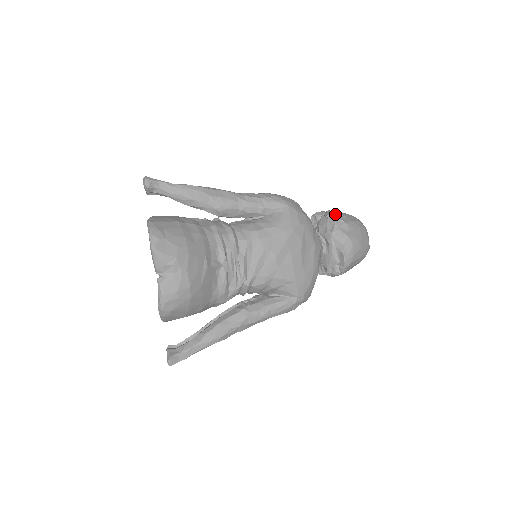
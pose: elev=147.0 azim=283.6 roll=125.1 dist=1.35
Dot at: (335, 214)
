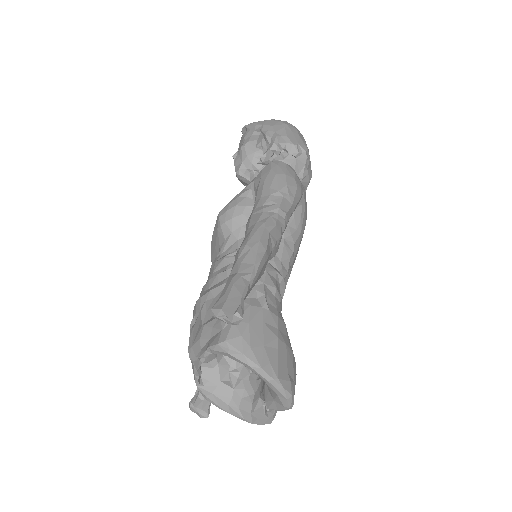
Dot at: (304, 152)
